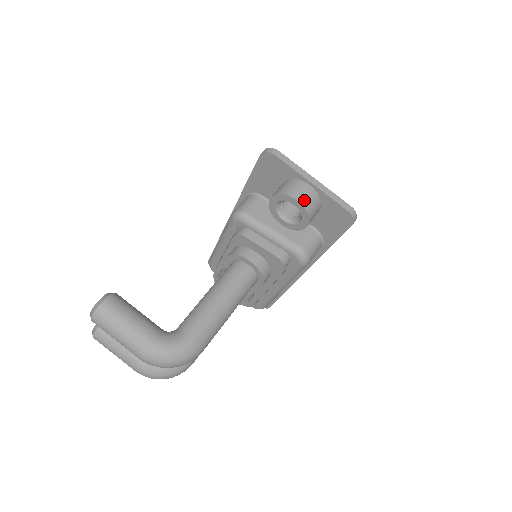
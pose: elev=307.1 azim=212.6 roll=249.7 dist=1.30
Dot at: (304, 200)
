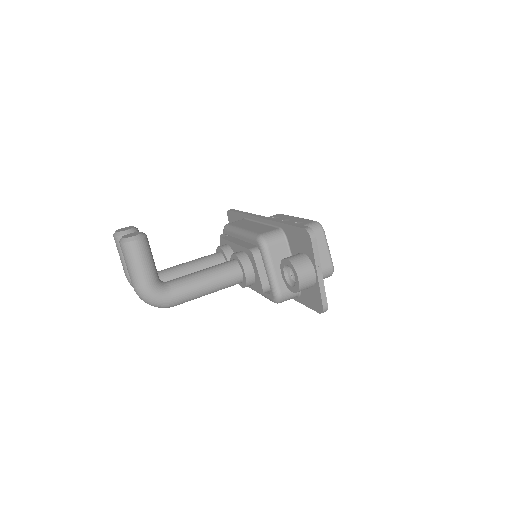
Dot at: (303, 282)
